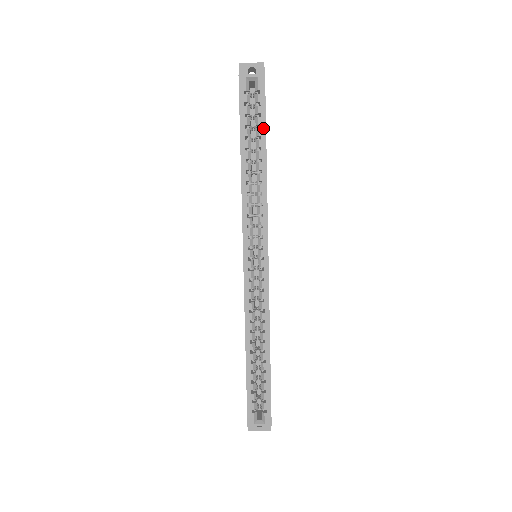
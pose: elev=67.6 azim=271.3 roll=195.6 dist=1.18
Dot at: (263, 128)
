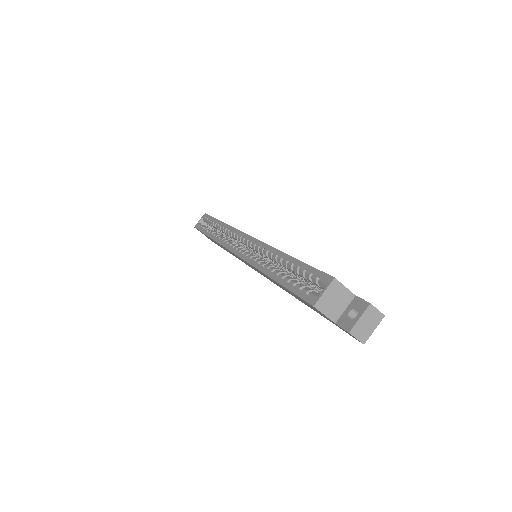
Dot at: (213, 220)
